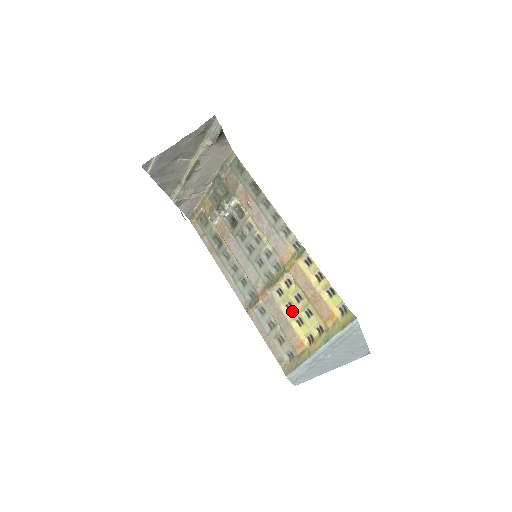
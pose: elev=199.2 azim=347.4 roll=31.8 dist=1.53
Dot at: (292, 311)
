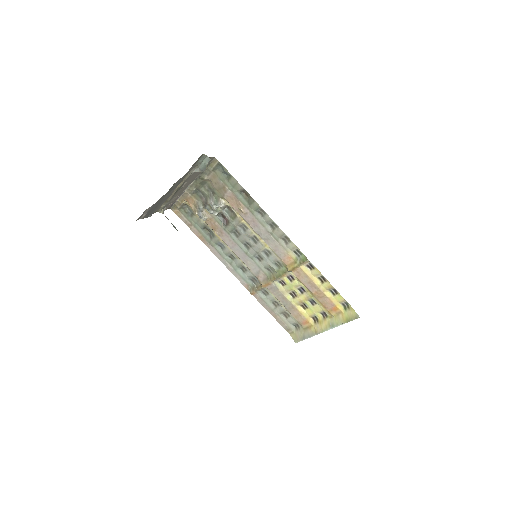
Dot at: (296, 298)
